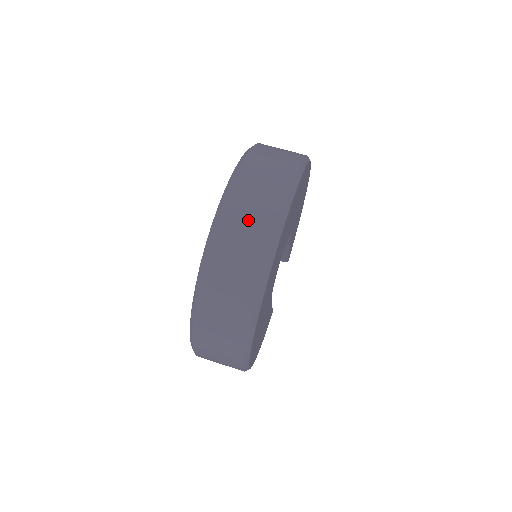
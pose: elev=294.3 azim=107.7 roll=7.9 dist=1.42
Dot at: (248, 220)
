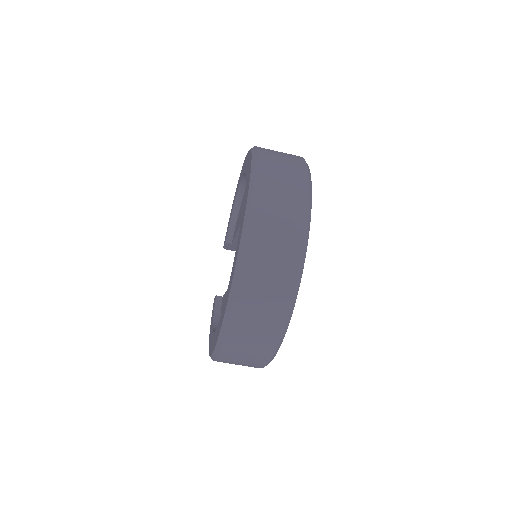
Dot at: (277, 227)
